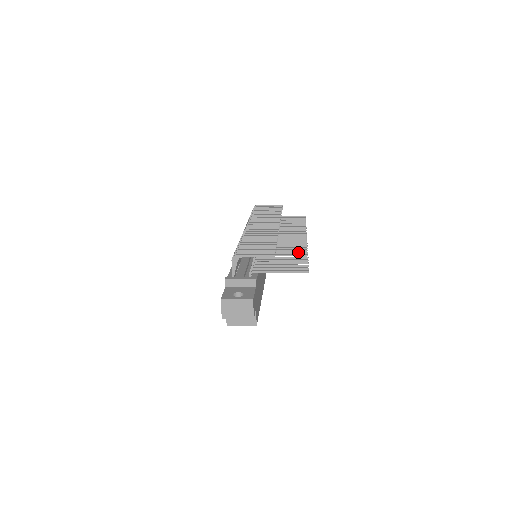
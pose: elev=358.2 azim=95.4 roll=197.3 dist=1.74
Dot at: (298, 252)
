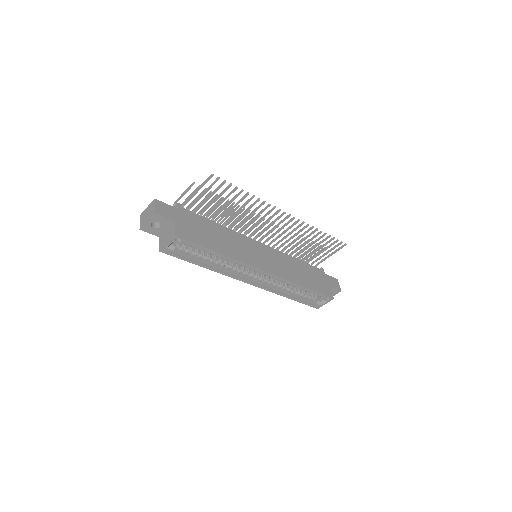
Dot at: (247, 200)
